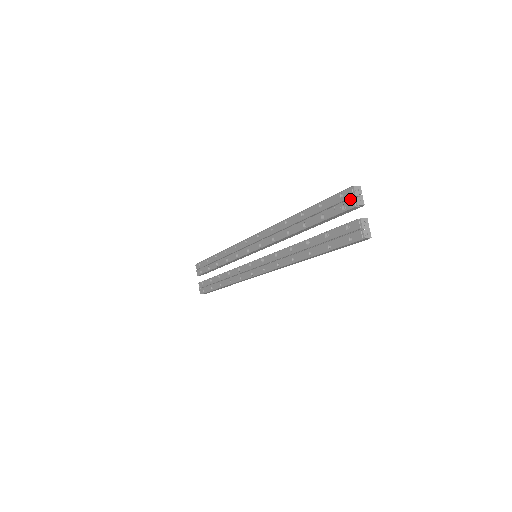
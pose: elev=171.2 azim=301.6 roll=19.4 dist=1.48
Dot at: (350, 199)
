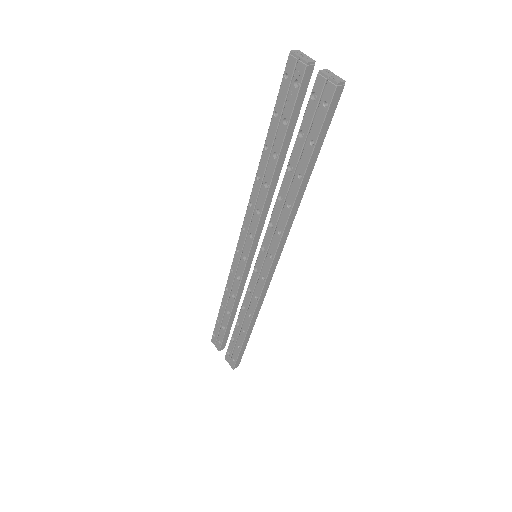
Dot at: (296, 67)
